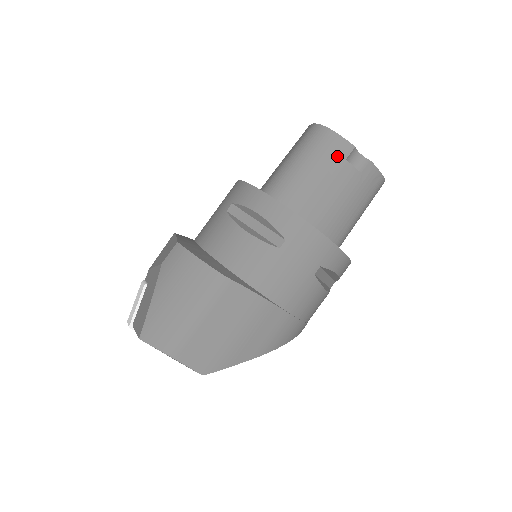
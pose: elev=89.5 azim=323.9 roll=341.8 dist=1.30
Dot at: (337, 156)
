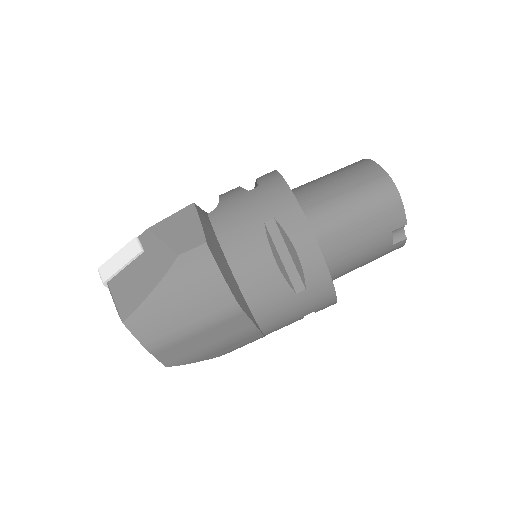
Dot at: (389, 225)
